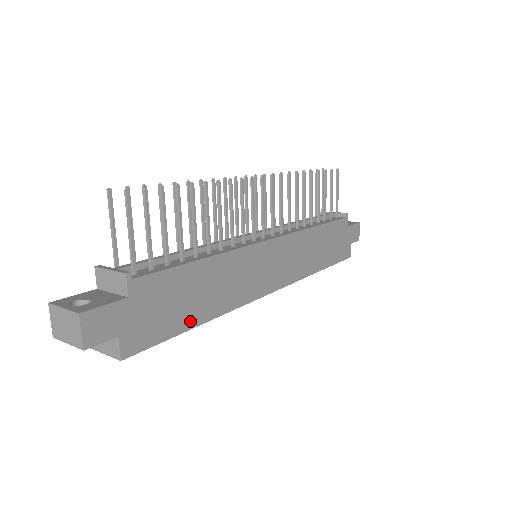
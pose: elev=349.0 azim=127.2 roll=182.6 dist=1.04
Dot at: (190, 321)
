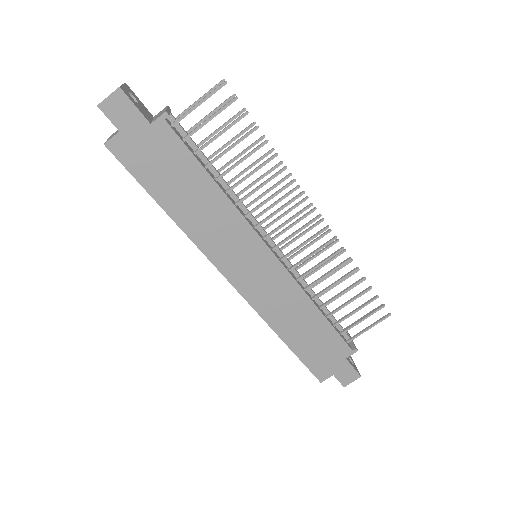
Dot at: (162, 198)
